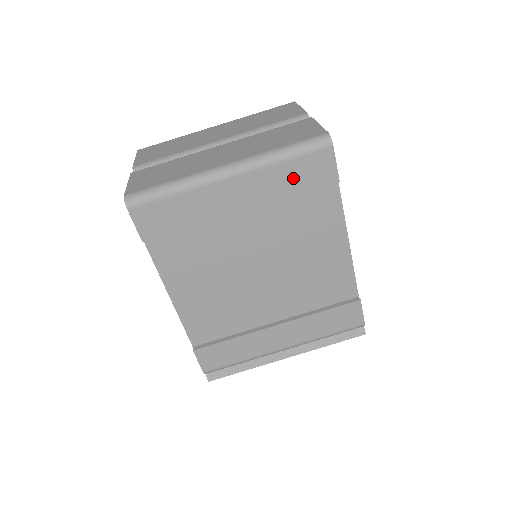
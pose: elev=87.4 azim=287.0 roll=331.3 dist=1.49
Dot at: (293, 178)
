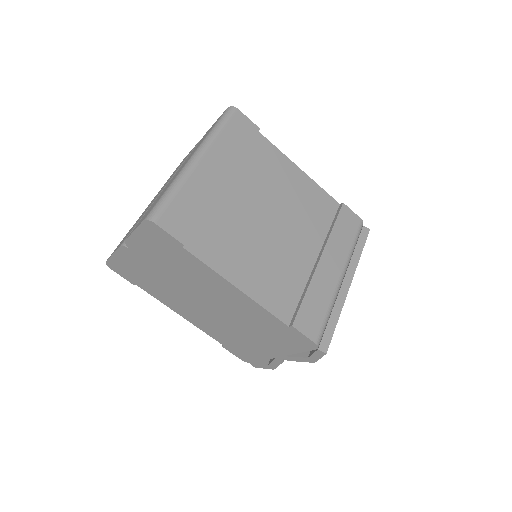
Dot at: (235, 140)
